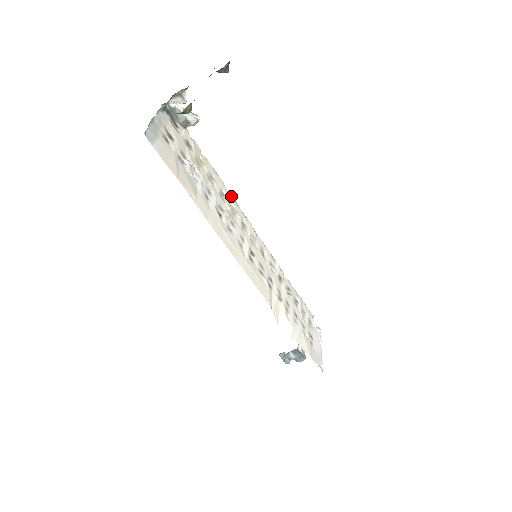
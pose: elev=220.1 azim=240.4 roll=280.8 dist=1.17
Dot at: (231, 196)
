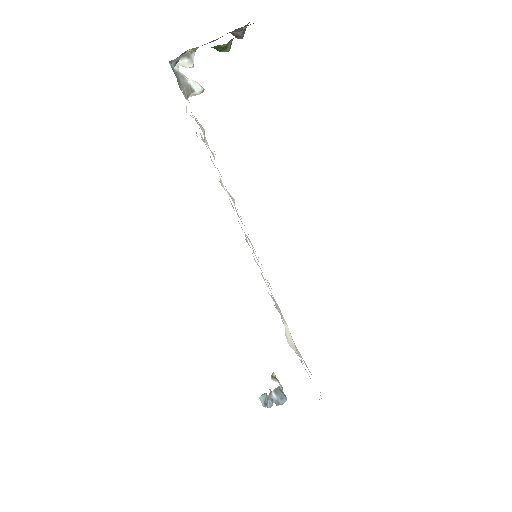
Dot at: occluded
